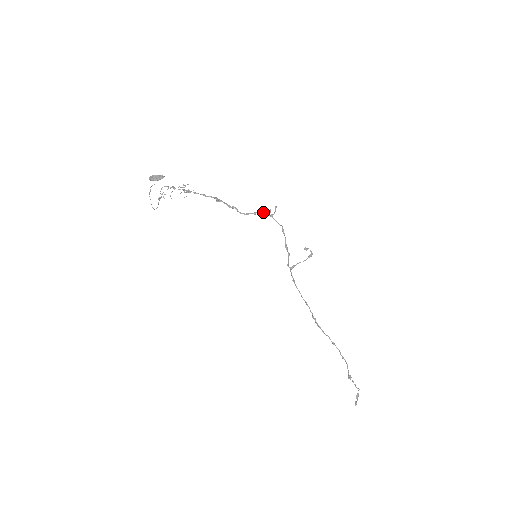
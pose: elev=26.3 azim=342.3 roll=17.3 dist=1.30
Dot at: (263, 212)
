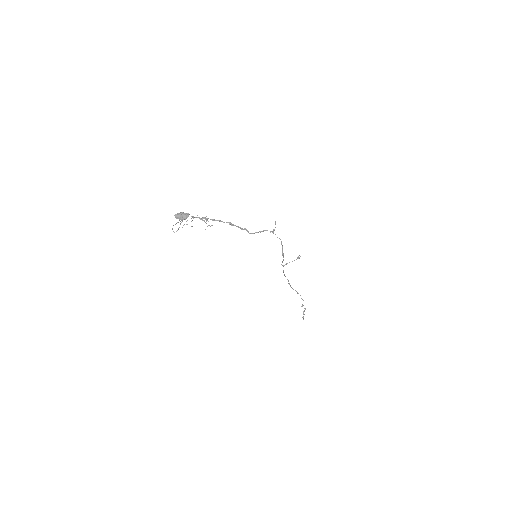
Dot at: (267, 230)
